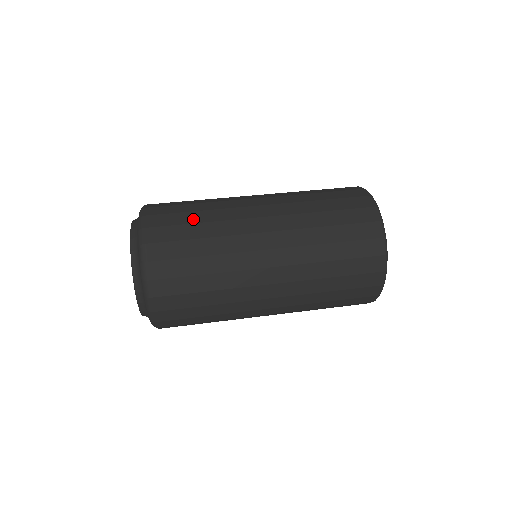
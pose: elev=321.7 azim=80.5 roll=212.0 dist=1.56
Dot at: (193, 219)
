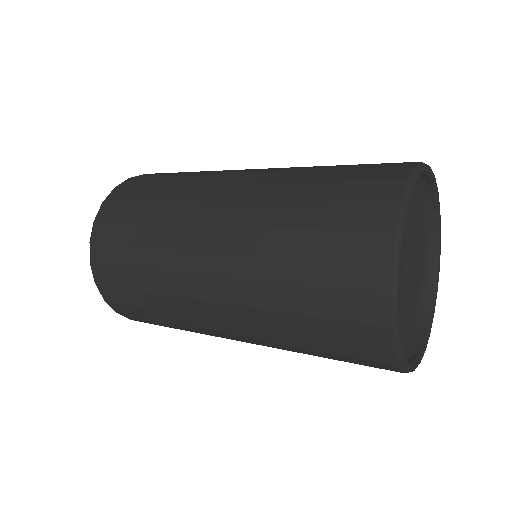
Dot at: (150, 196)
